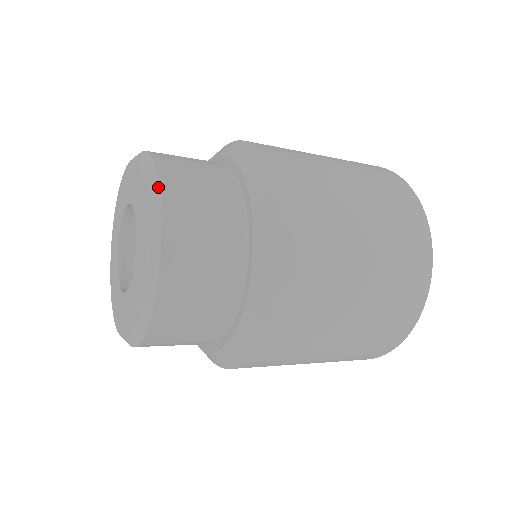
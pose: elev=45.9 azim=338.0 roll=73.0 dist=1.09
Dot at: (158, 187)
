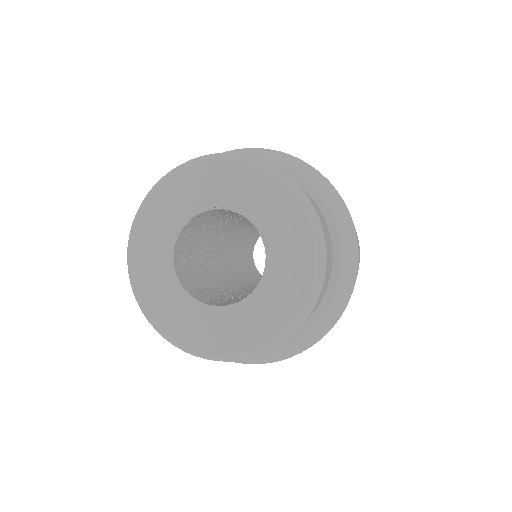
Dot at: (322, 231)
